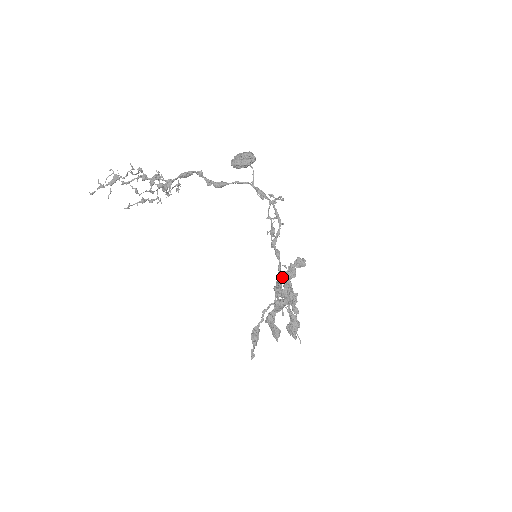
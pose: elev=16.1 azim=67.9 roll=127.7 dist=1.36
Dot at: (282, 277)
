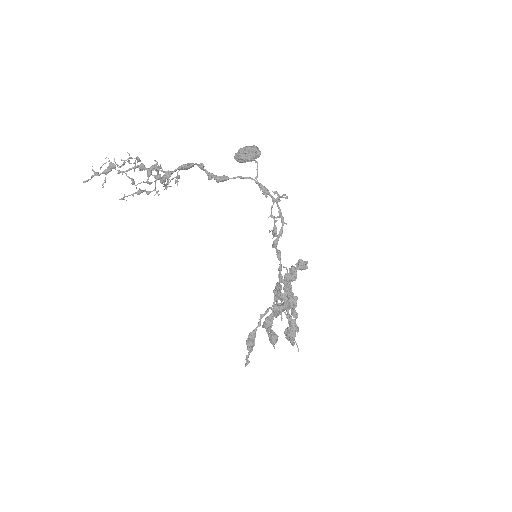
Dot at: (282, 280)
